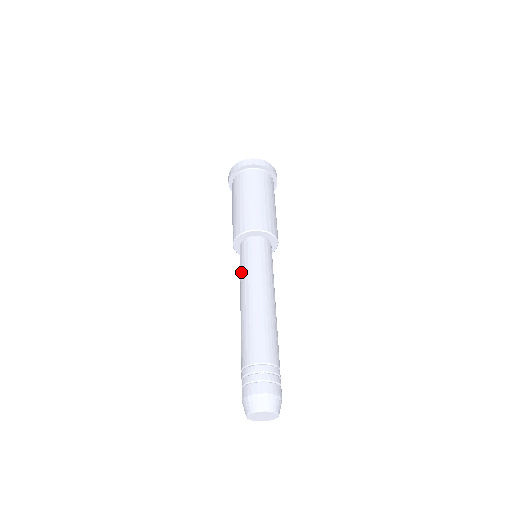
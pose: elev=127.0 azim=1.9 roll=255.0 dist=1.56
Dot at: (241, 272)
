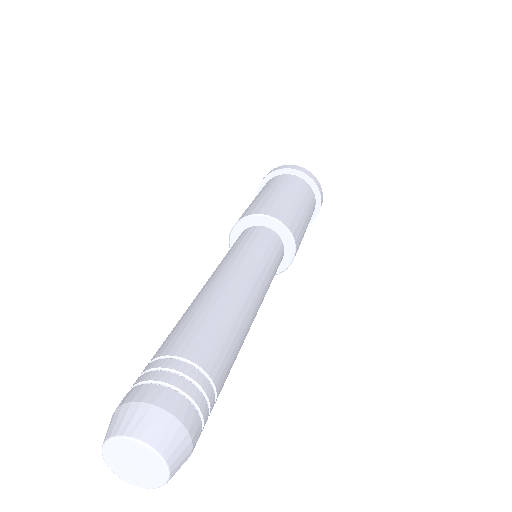
Dot at: occluded
